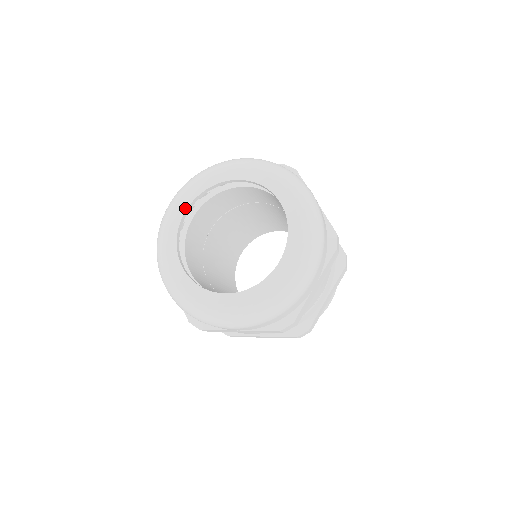
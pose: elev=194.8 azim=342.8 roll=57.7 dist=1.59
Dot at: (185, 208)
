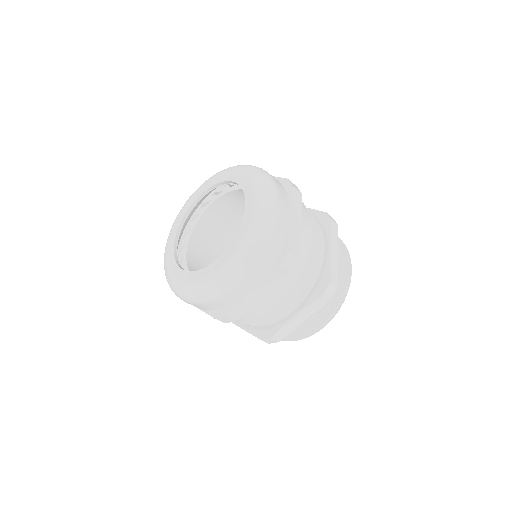
Dot at: (174, 238)
